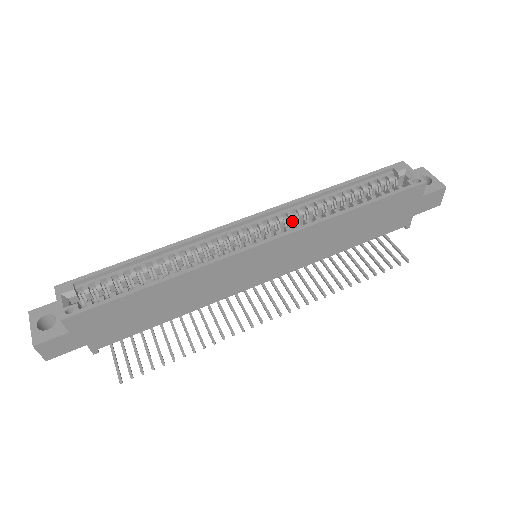
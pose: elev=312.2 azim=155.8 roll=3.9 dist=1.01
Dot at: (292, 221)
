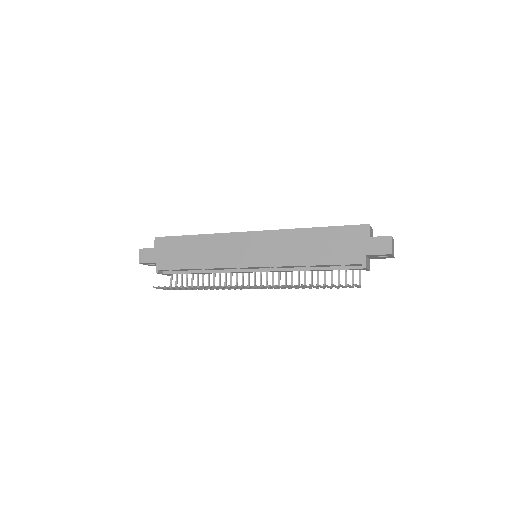
Dot at: occluded
